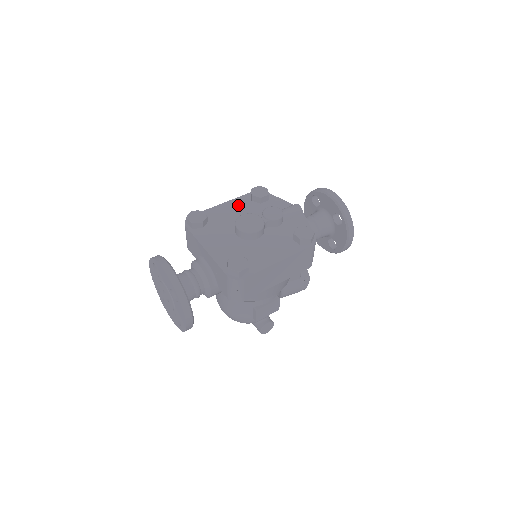
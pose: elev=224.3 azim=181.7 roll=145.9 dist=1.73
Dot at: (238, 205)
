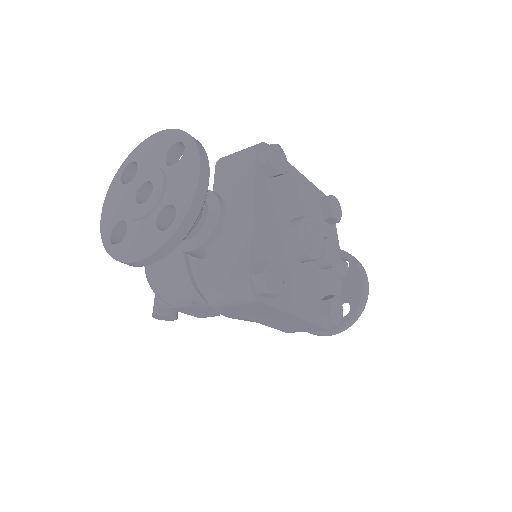
Dot at: (309, 194)
